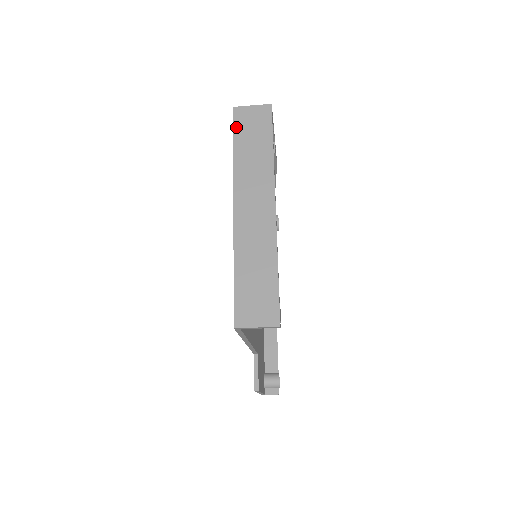
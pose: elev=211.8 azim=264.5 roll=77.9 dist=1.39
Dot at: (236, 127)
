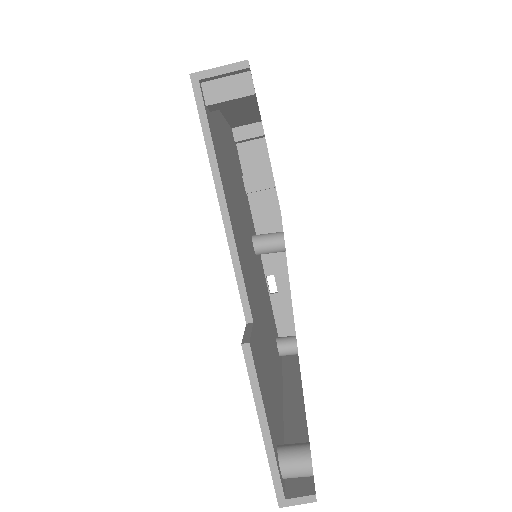
Dot at: occluded
